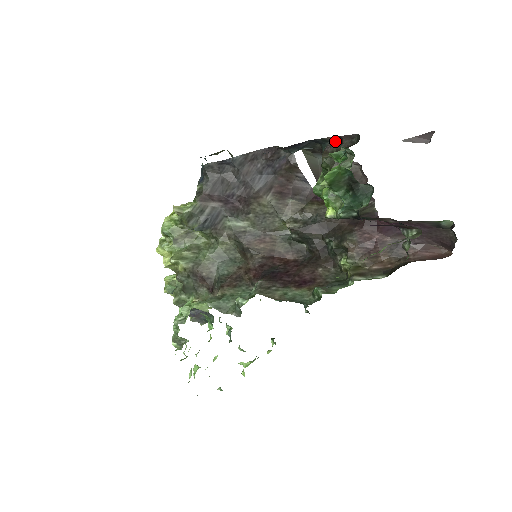
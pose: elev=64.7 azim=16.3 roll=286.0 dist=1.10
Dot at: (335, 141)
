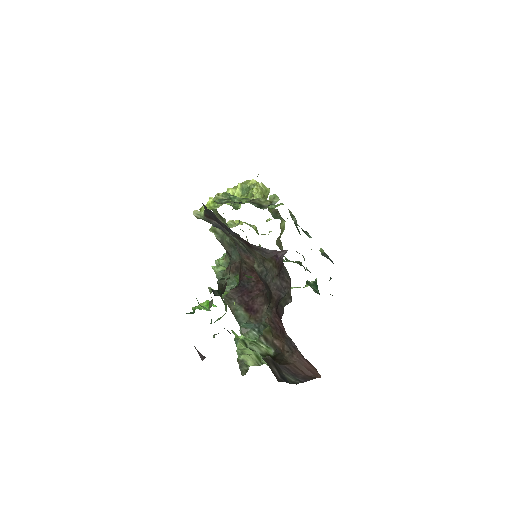
Dot at: (230, 269)
